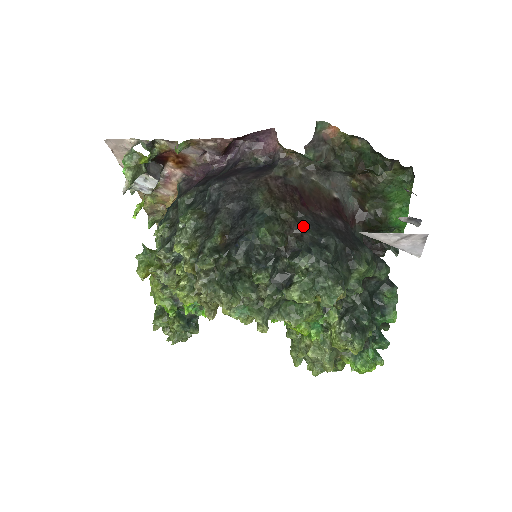
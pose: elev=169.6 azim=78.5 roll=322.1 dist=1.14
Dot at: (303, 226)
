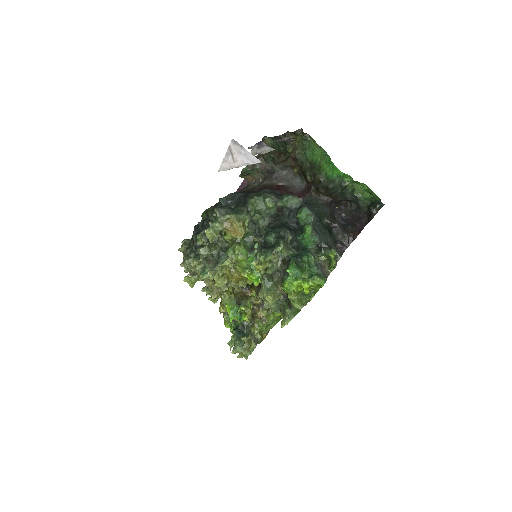
Dot at: occluded
